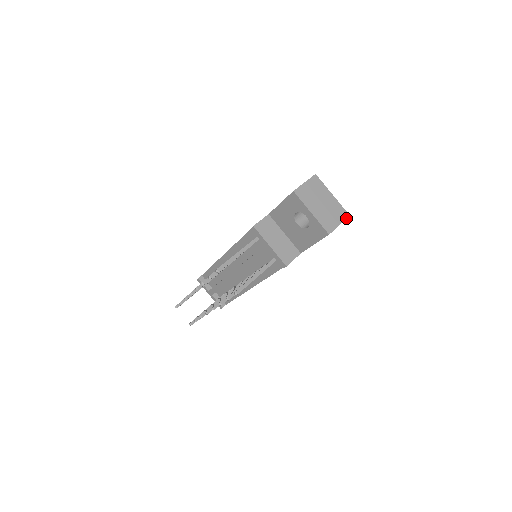
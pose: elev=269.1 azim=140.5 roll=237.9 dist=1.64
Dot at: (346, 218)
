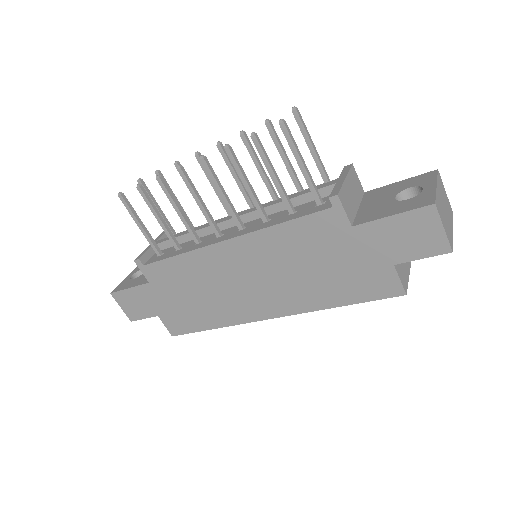
Dot at: (450, 244)
